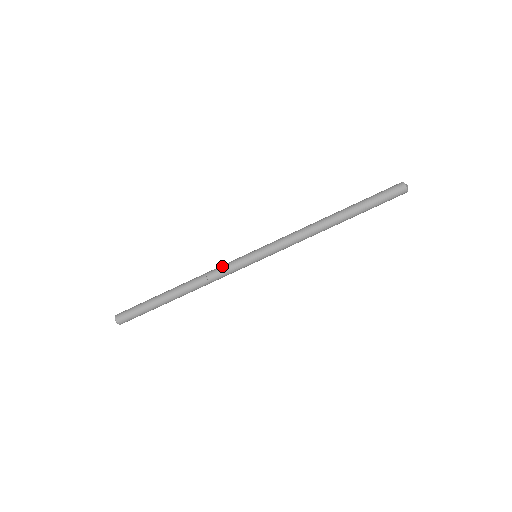
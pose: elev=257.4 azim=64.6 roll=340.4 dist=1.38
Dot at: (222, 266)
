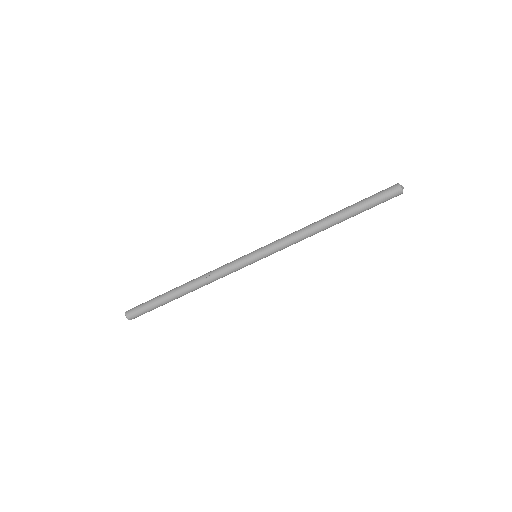
Dot at: (224, 266)
